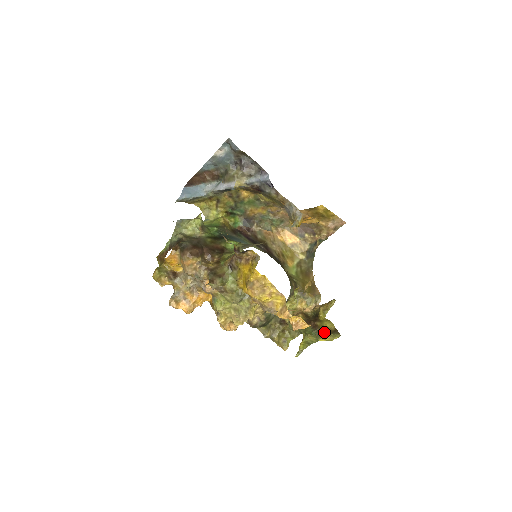
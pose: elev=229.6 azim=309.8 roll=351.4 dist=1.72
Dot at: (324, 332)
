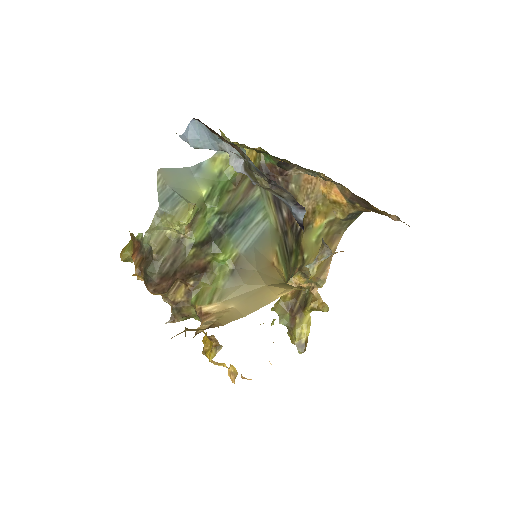
Dot at: (294, 336)
